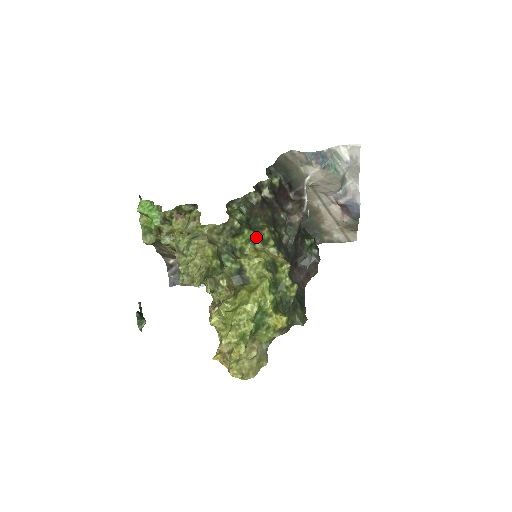
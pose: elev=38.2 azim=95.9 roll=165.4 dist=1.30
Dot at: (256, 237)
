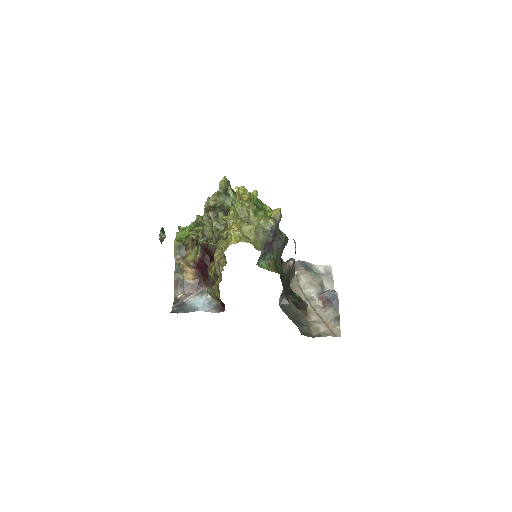
Dot at: occluded
